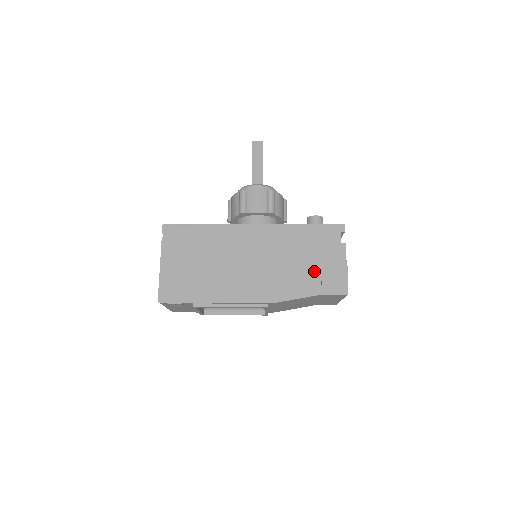
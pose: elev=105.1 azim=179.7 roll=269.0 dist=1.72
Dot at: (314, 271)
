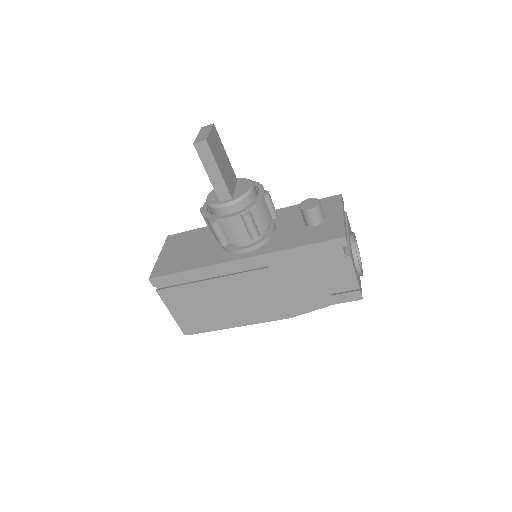
Dot at: (322, 288)
